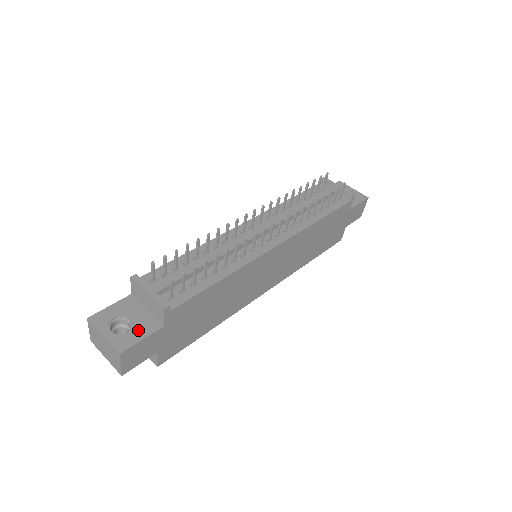
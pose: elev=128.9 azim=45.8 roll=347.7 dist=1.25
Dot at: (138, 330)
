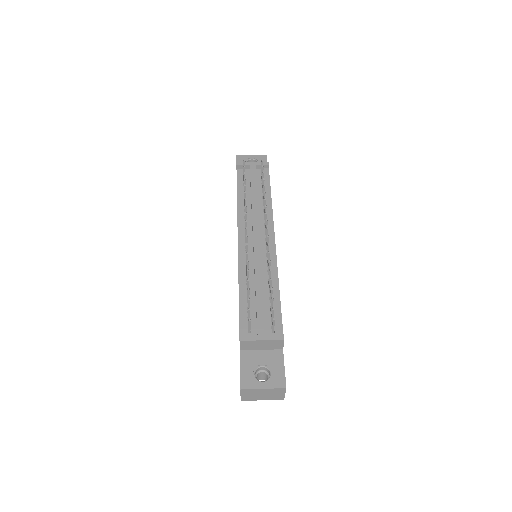
Dot at: (275, 366)
